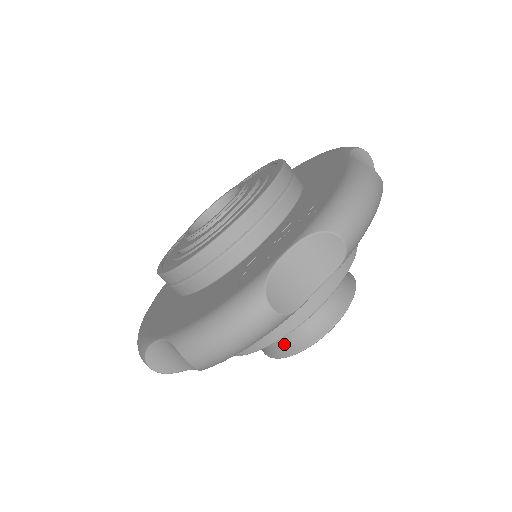
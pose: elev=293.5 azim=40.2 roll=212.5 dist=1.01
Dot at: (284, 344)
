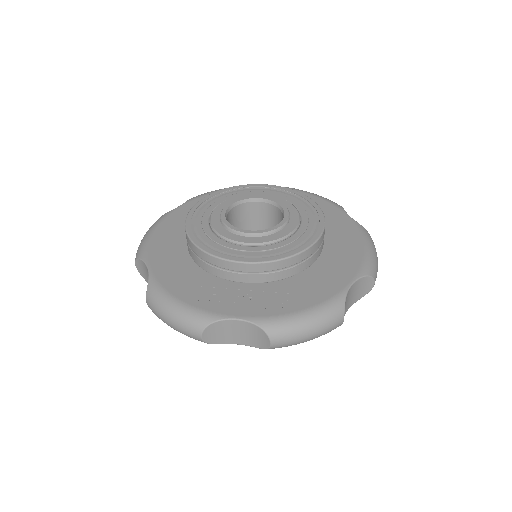
Dot at: occluded
